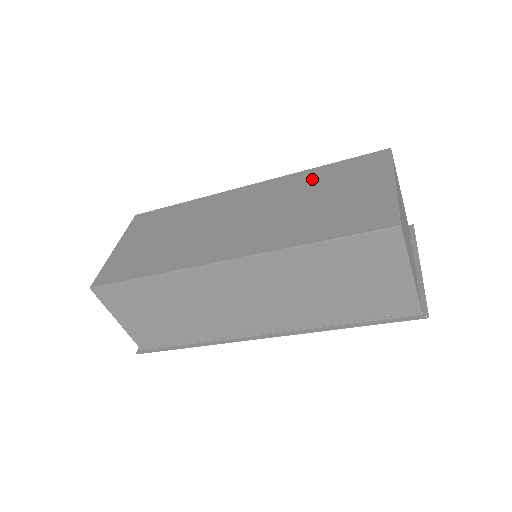
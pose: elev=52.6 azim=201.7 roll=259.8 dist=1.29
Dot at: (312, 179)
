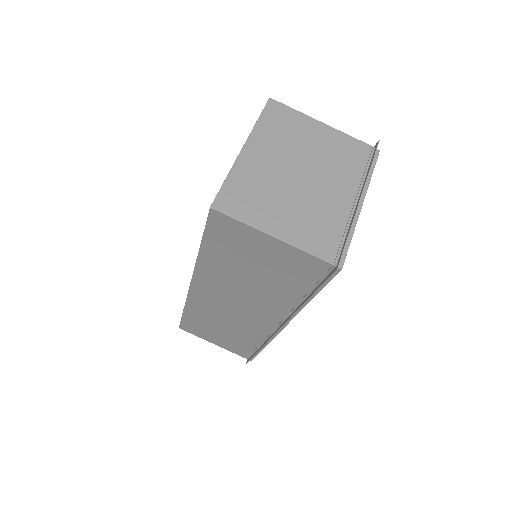
Dot at: occluded
